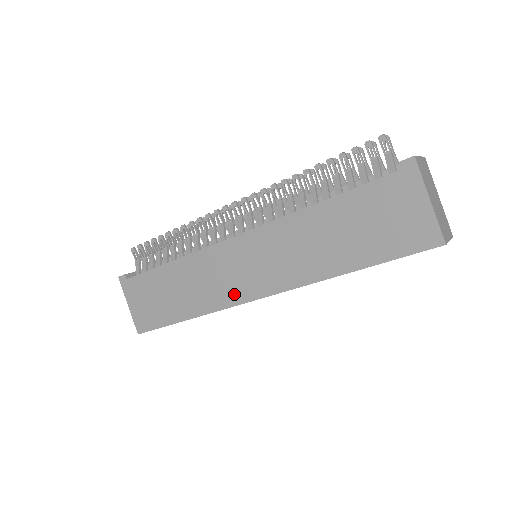
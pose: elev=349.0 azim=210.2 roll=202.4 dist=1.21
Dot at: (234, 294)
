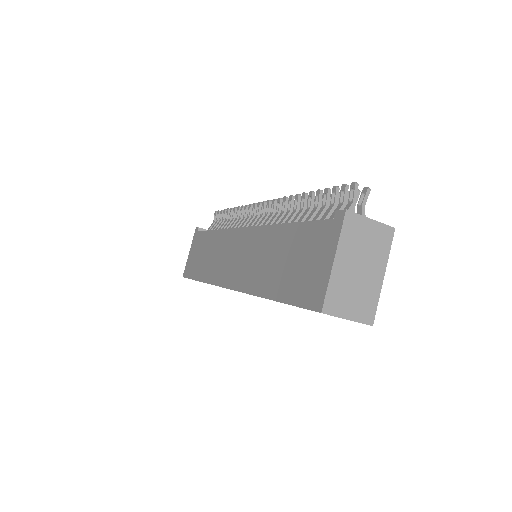
Dot at: (222, 276)
